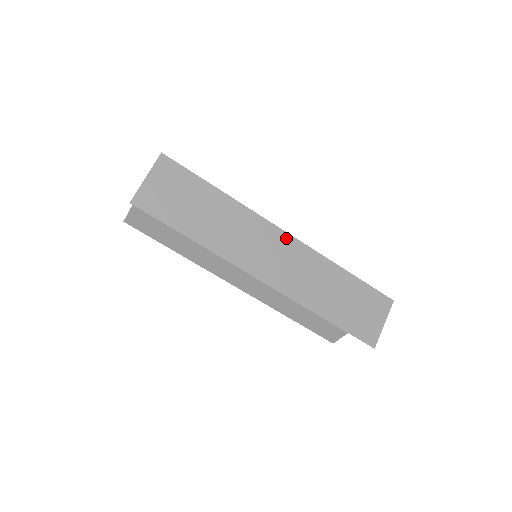
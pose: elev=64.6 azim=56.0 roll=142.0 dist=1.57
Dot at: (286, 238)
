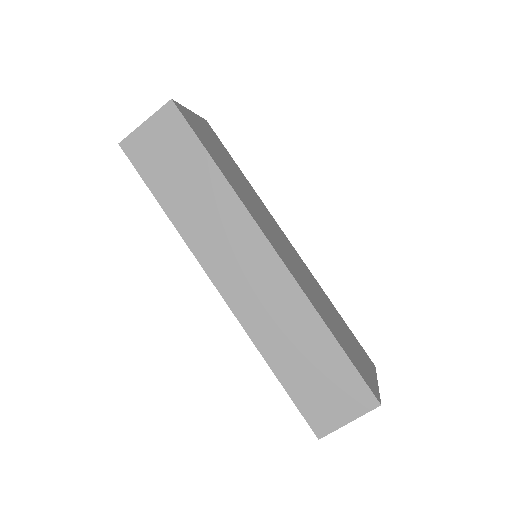
Dot at: (271, 256)
